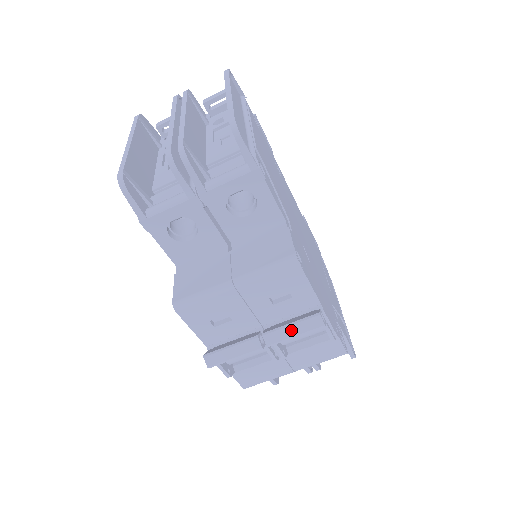
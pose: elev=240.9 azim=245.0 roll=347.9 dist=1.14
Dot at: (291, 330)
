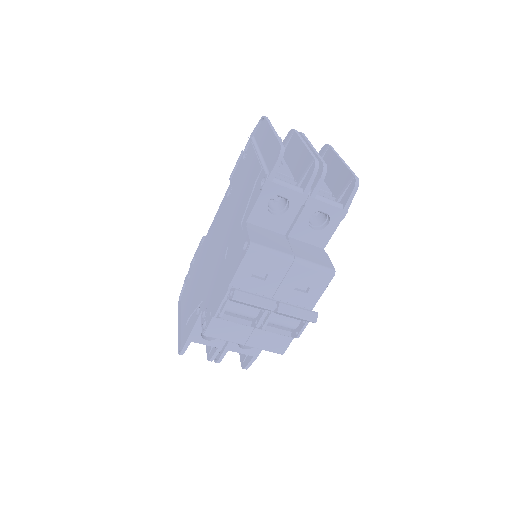
Dot at: (298, 311)
